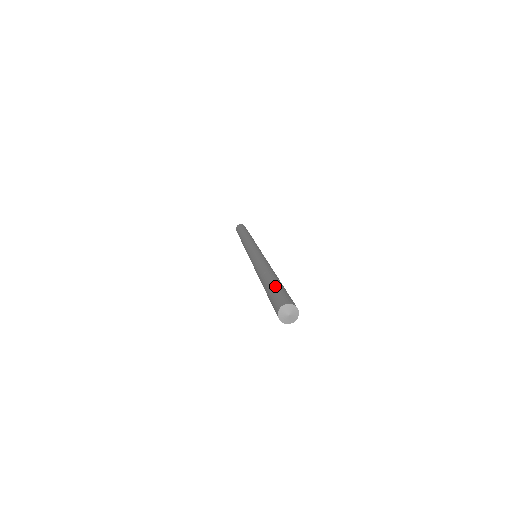
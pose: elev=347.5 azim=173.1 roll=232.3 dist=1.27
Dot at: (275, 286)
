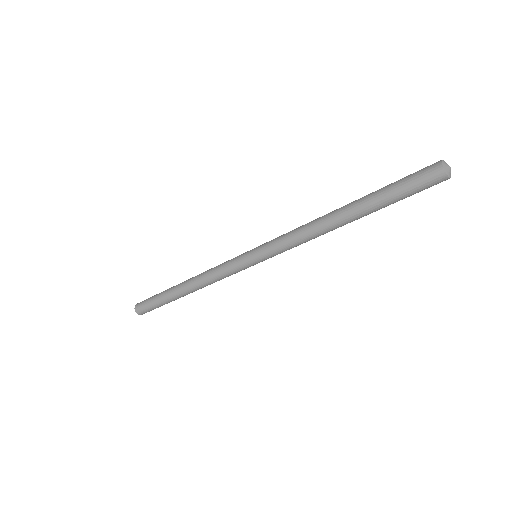
Dot at: occluded
